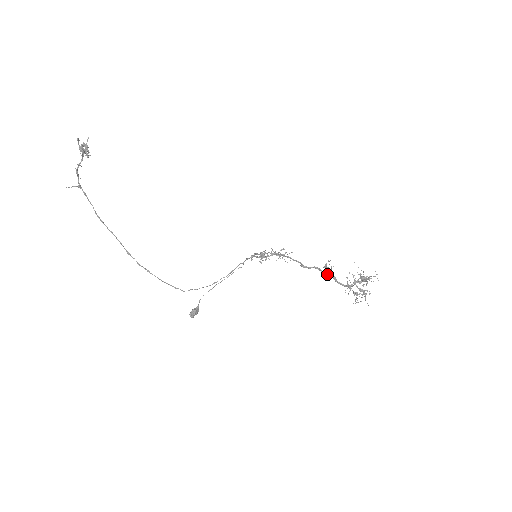
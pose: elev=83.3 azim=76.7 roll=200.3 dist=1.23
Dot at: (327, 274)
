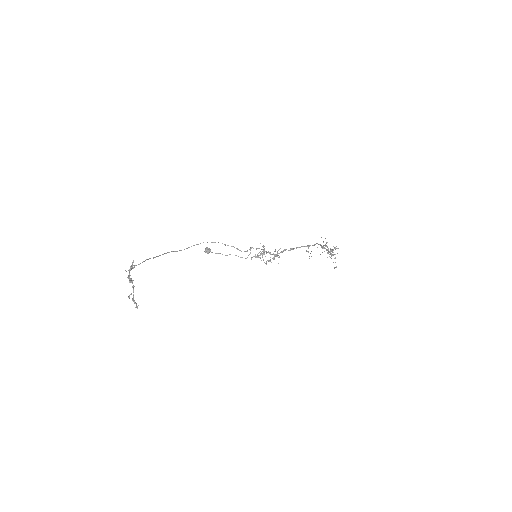
Dot at: occluded
